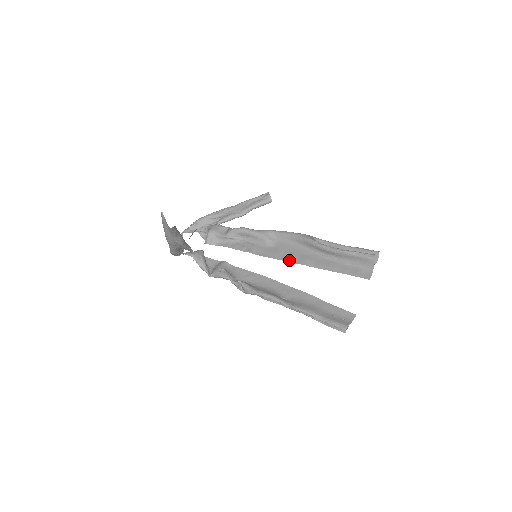
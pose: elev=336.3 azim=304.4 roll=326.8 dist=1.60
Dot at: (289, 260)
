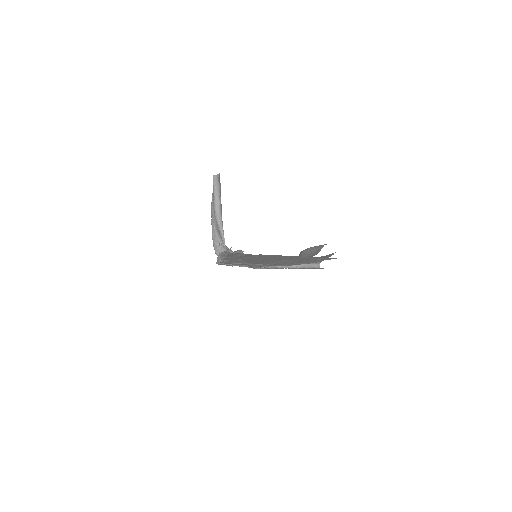
Dot at: (273, 262)
